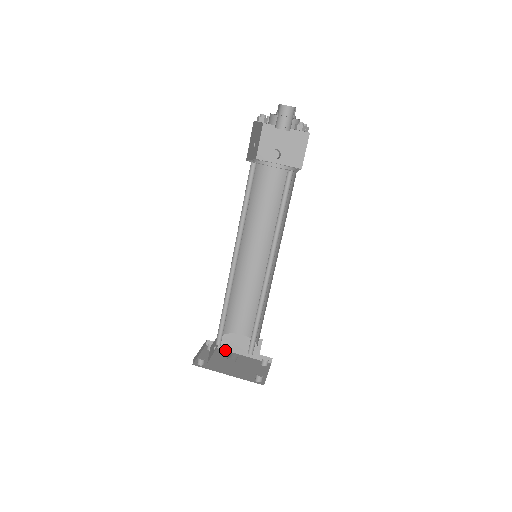
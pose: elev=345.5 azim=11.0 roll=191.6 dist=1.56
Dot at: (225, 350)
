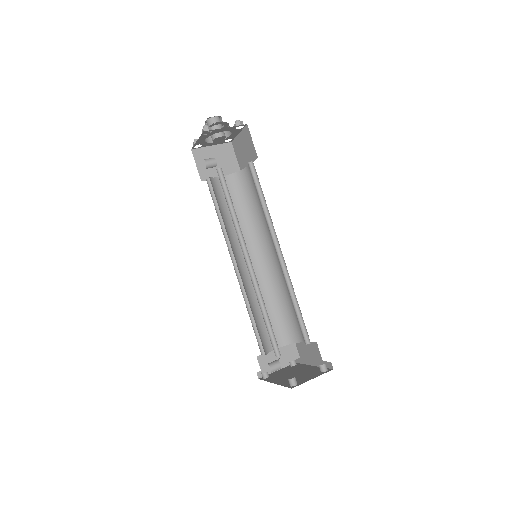
Dot at: (305, 364)
